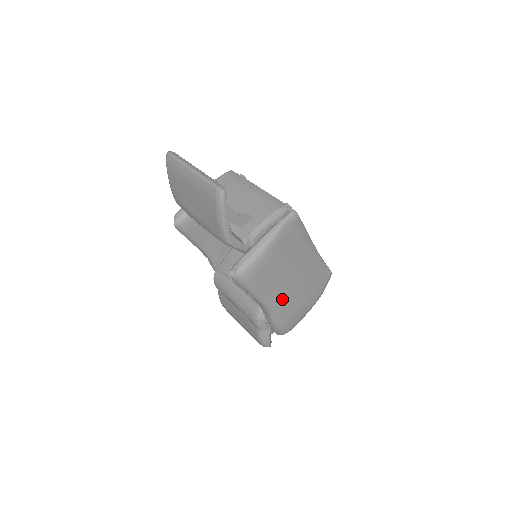
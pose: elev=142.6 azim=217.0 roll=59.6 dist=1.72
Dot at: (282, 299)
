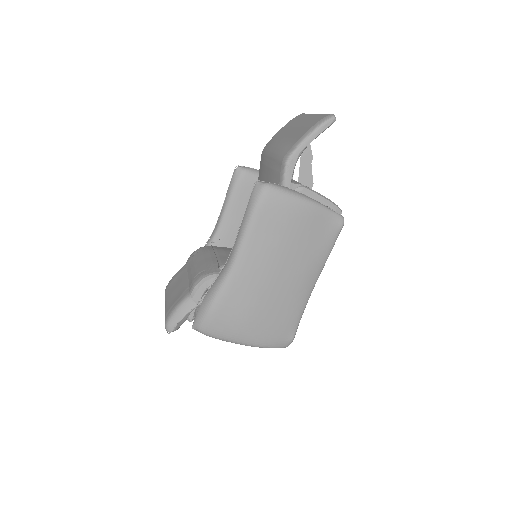
Dot at: (251, 274)
